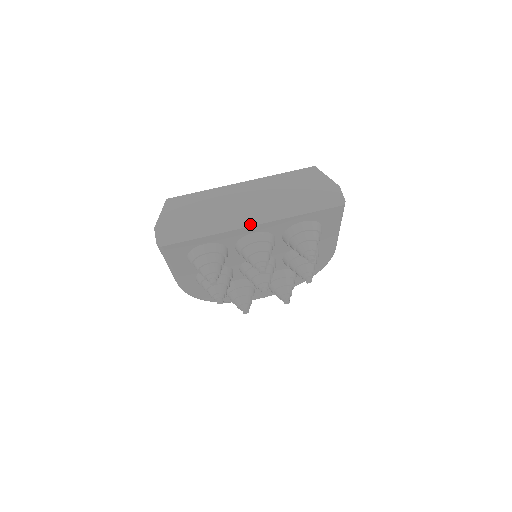
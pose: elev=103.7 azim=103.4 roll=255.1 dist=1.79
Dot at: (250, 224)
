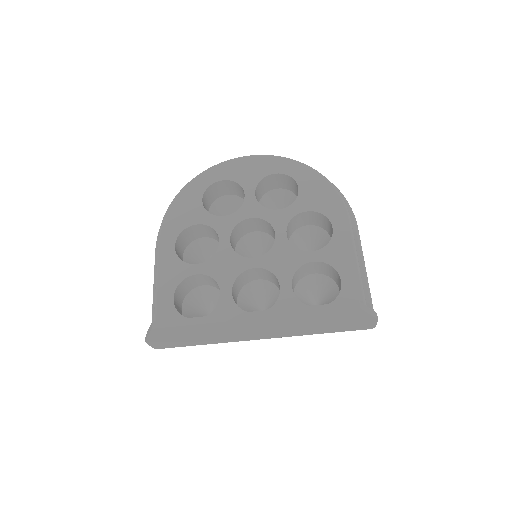
Dot at: (259, 339)
